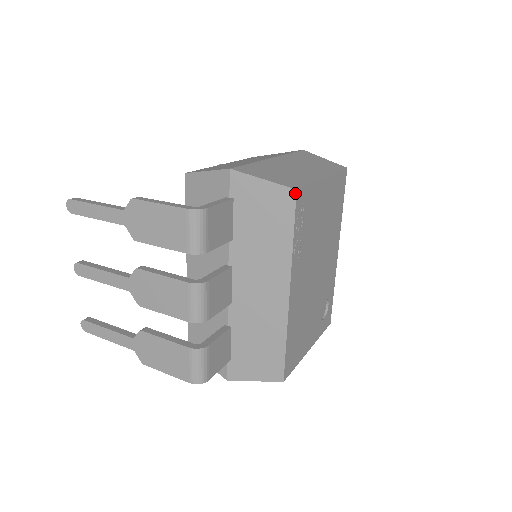
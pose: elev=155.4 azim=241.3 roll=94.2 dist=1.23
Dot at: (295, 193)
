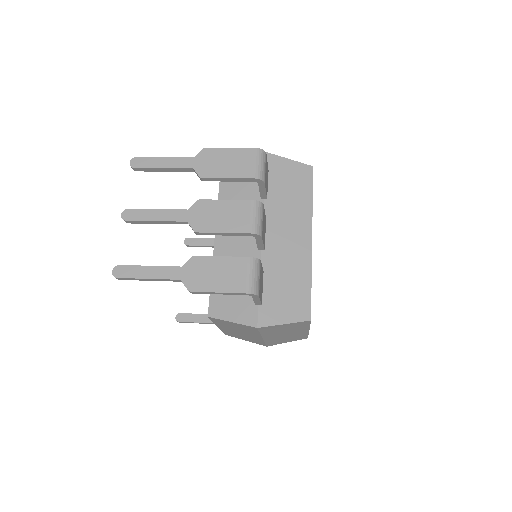
Dot at: (312, 168)
